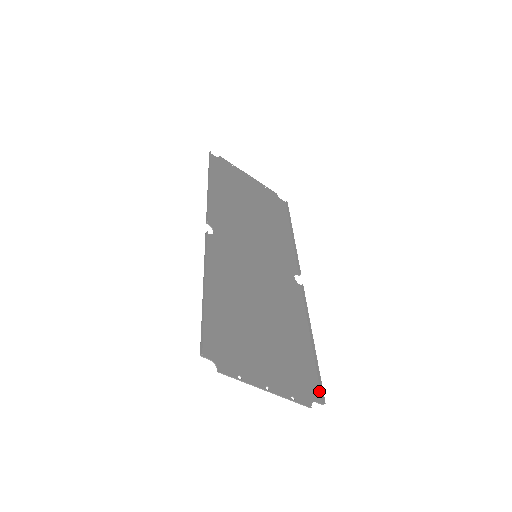
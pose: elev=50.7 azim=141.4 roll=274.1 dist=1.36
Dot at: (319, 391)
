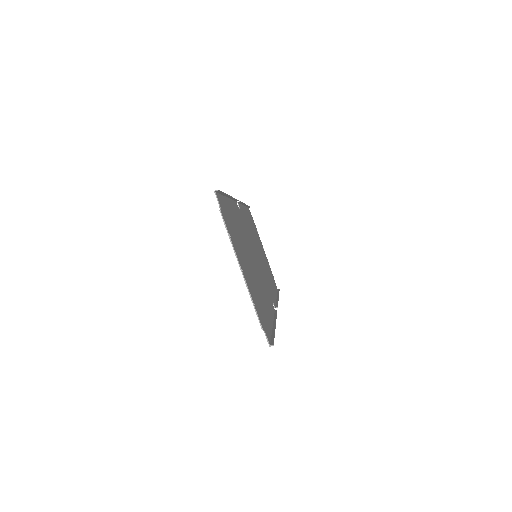
Dot at: (270, 339)
